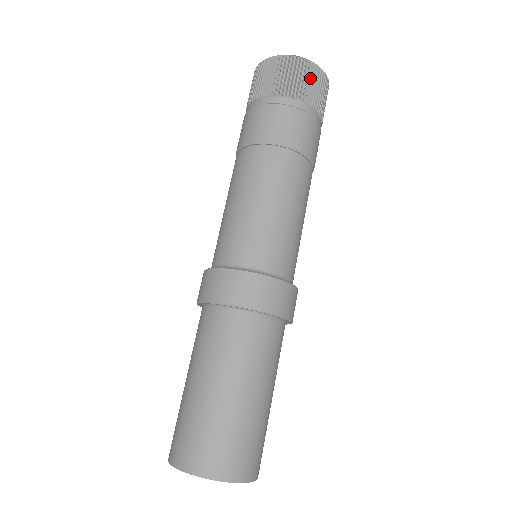
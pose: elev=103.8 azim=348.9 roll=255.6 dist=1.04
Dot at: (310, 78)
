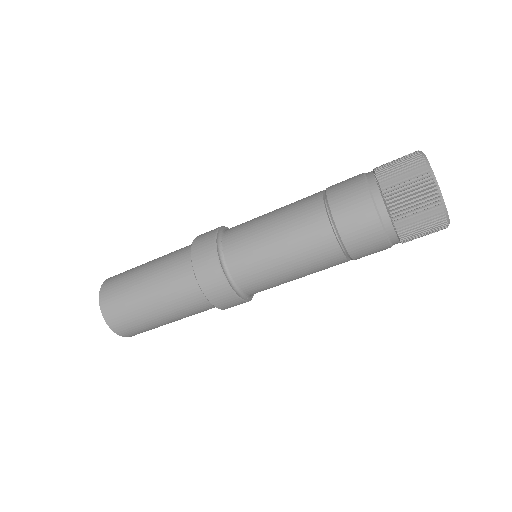
Dot at: occluded
